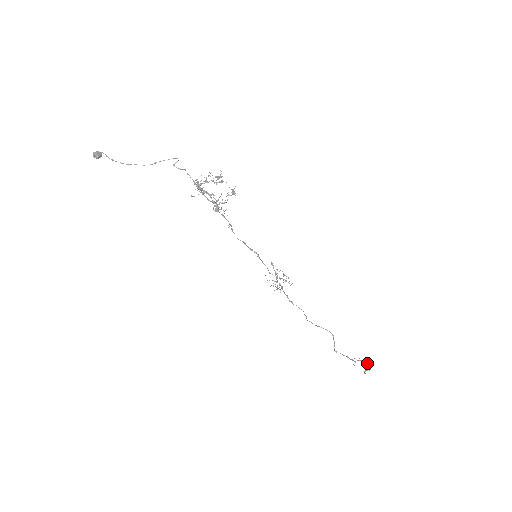
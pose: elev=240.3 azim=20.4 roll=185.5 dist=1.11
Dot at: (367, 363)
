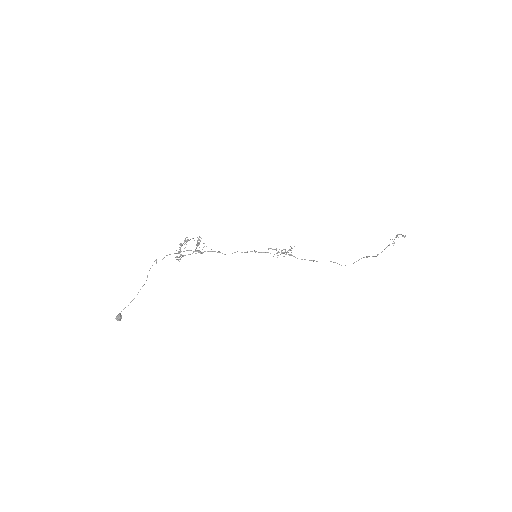
Dot at: (398, 234)
